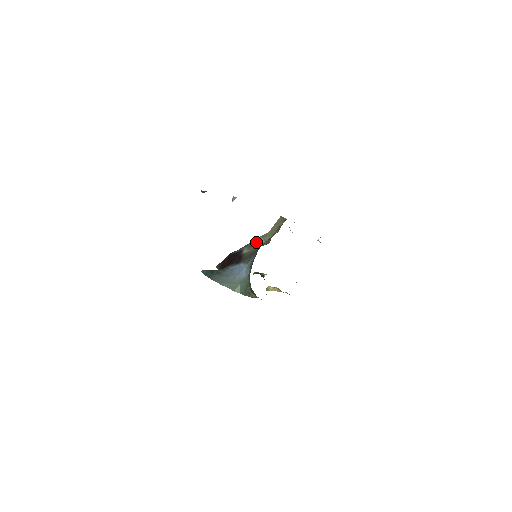
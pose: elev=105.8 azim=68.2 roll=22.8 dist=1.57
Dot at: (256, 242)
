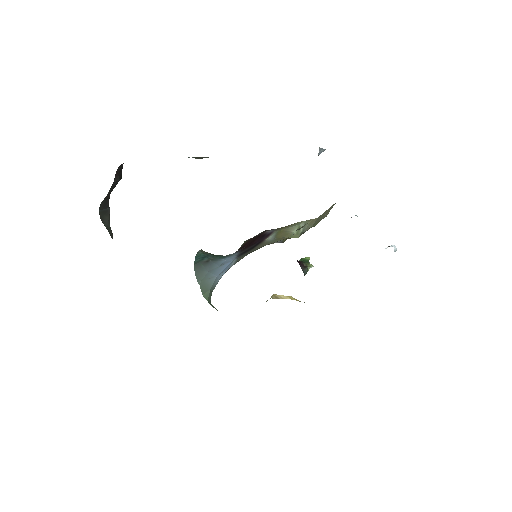
Dot at: (292, 228)
